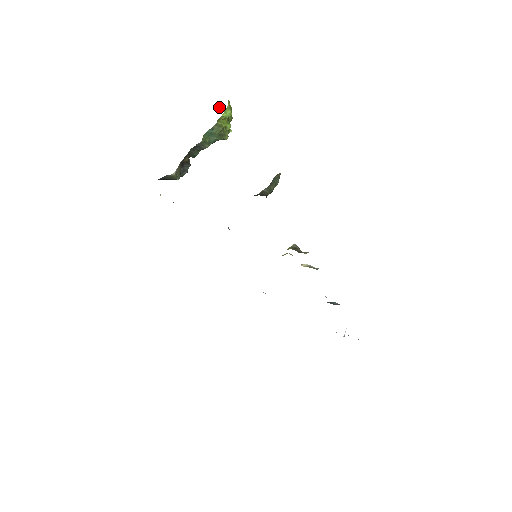
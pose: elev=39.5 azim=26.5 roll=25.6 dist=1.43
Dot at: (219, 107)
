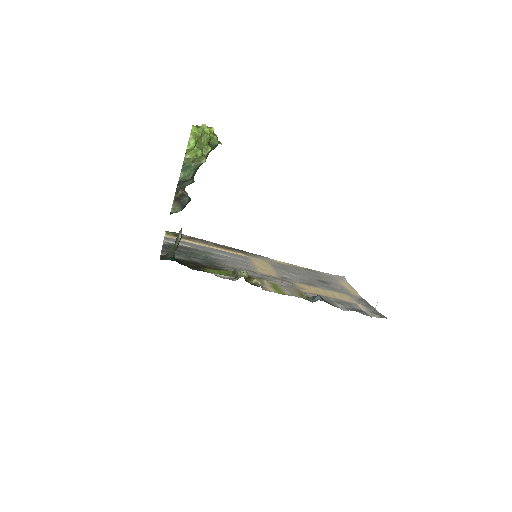
Dot at: (203, 125)
